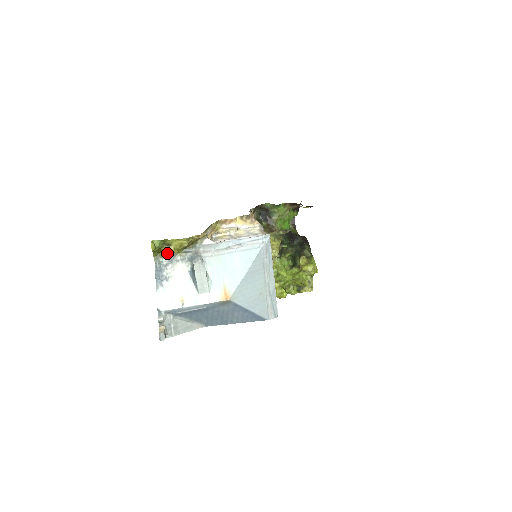
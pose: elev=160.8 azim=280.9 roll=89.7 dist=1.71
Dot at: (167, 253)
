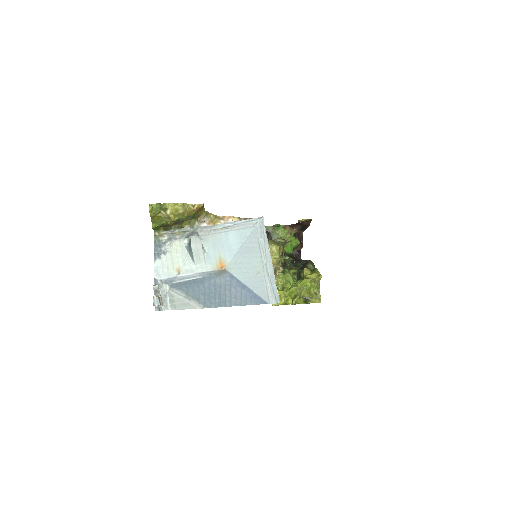
Dot at: (166, 232)
